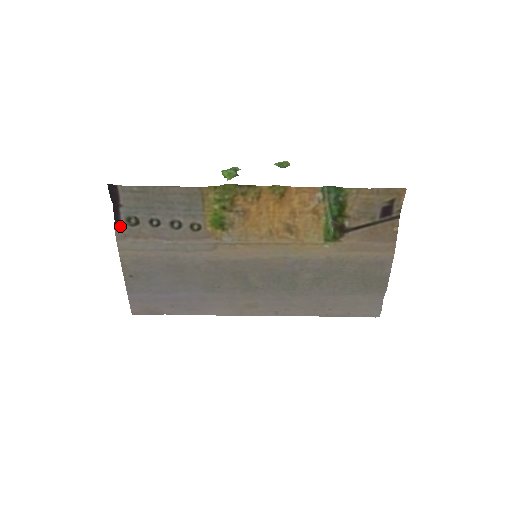
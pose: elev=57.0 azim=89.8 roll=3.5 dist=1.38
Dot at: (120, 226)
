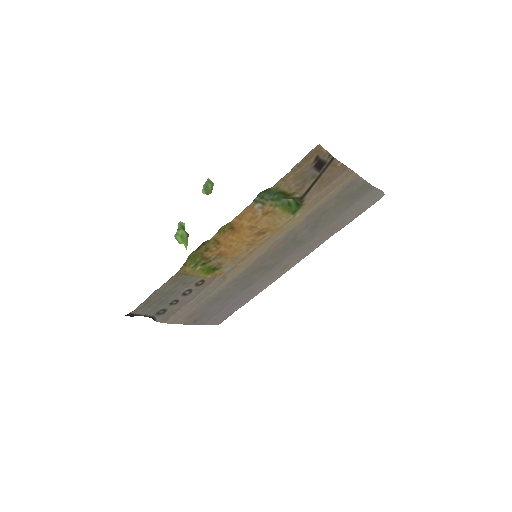
Dot at: (158, 319)
